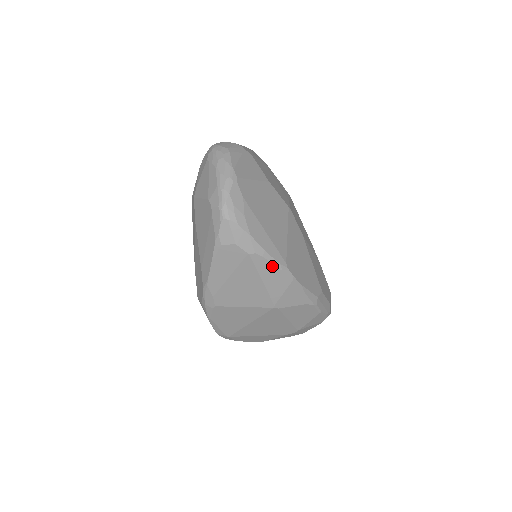
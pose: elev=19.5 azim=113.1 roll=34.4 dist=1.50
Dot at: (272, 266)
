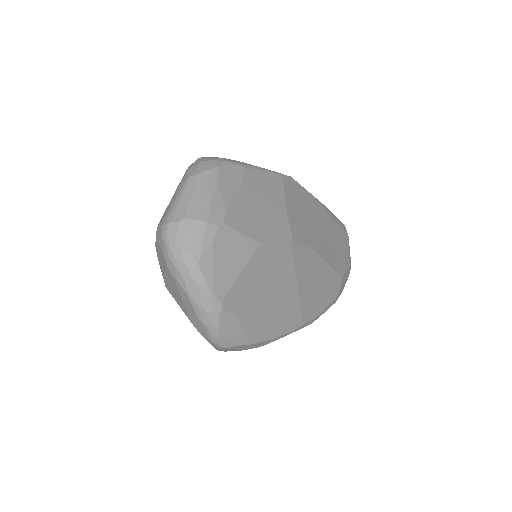
Dot at: occluded
